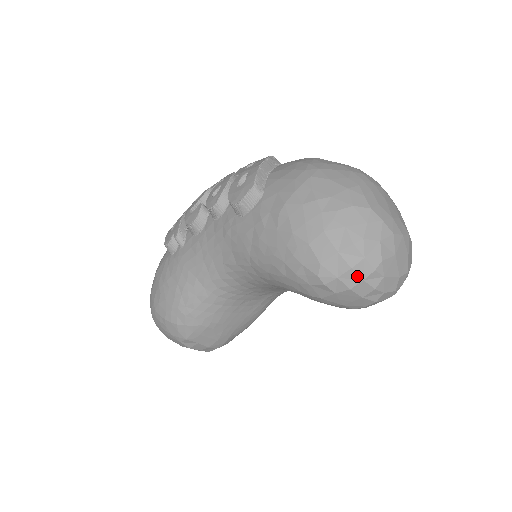
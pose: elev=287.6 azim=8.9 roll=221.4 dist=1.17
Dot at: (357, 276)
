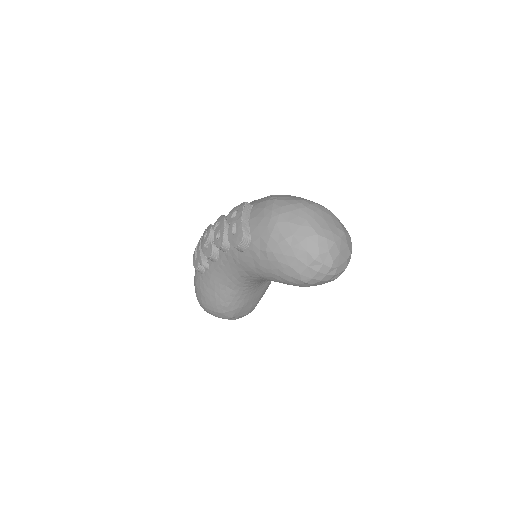
Dot at: (322, 274)
